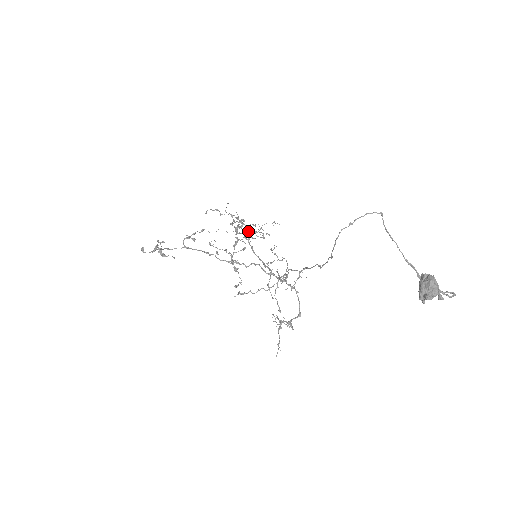
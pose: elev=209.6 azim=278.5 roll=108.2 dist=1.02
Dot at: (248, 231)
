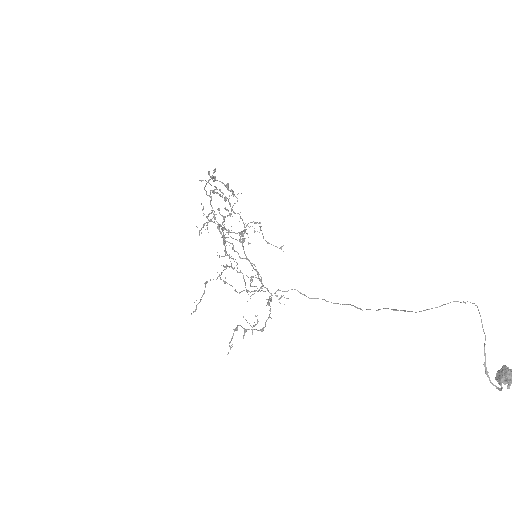
Dot at: occluded
